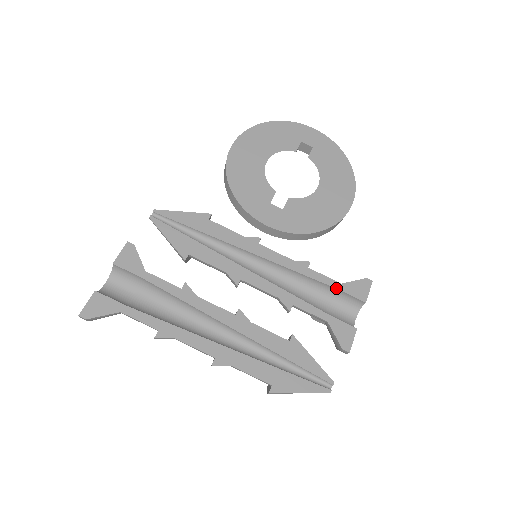
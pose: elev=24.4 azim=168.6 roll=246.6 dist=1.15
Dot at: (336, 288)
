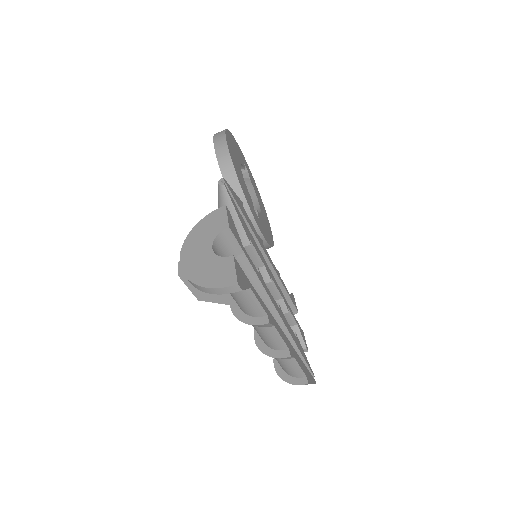
Dot at: (290, 297)
